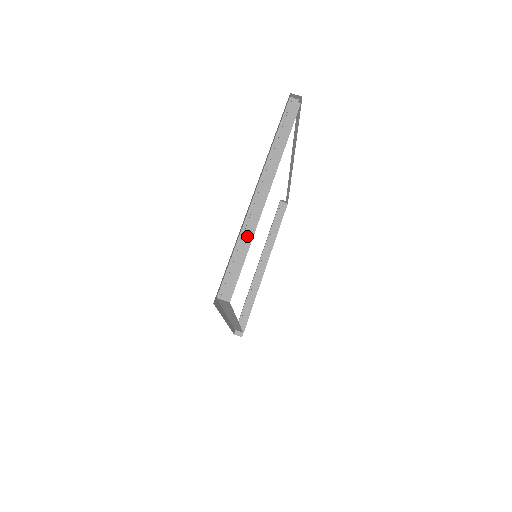
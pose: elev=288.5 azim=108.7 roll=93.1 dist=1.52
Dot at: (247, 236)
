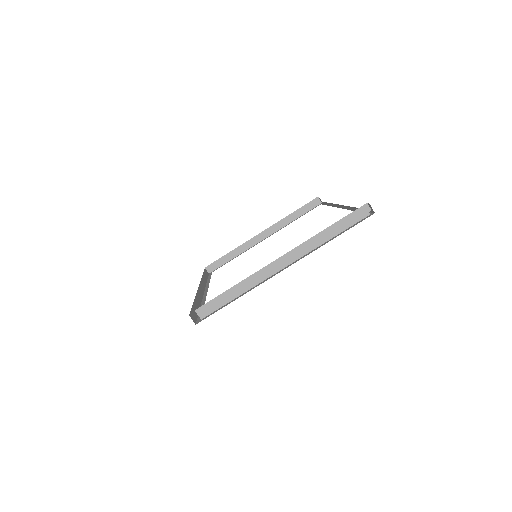
Dot at: (248, 285)
